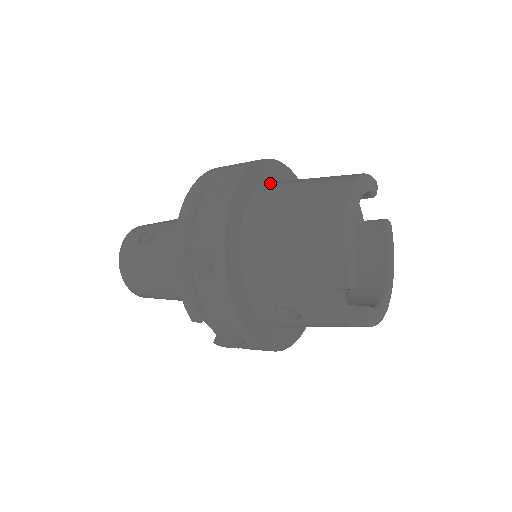
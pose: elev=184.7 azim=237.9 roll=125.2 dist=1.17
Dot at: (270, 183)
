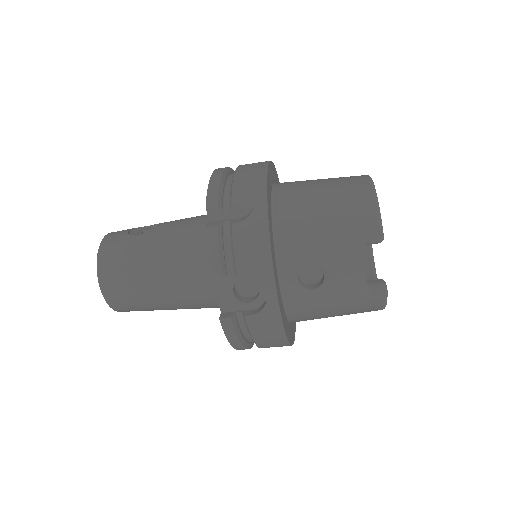
Dot at: occluded
